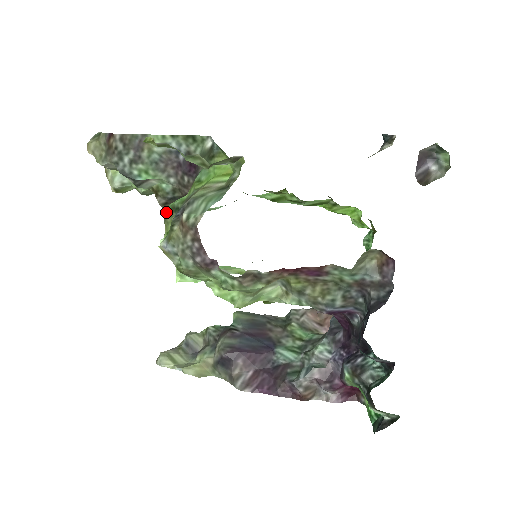
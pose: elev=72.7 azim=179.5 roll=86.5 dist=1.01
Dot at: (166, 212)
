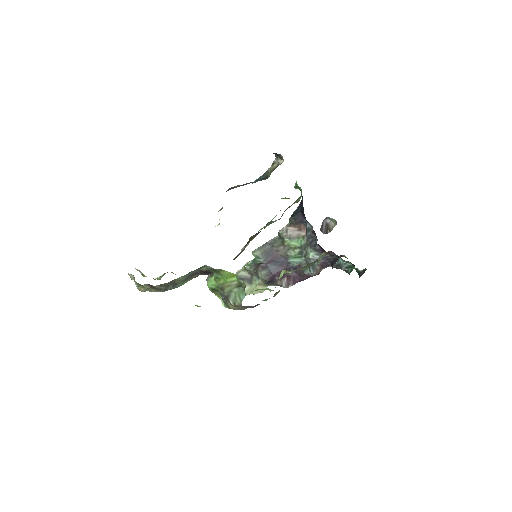
Dot at: occluded
